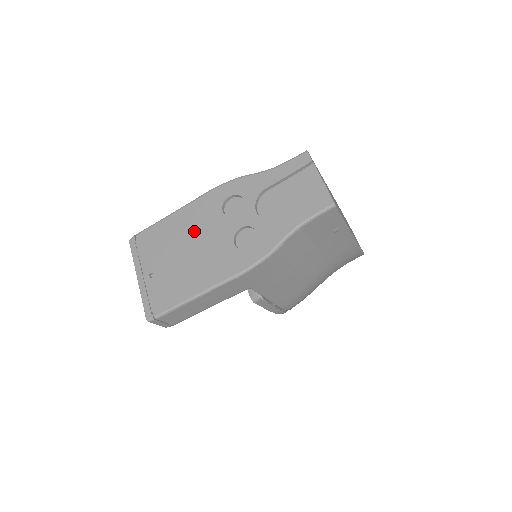
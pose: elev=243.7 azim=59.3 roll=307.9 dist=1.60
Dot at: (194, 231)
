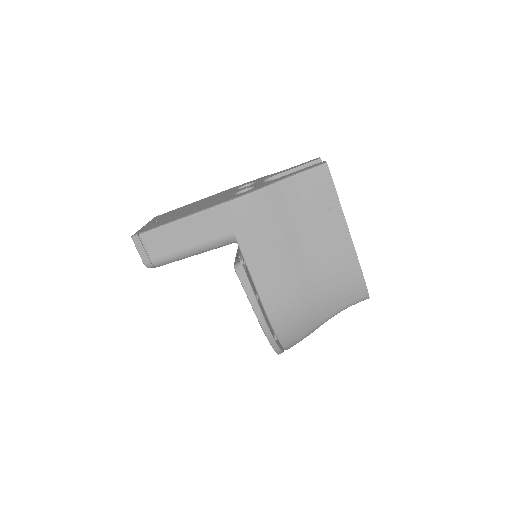
Dot at: (208, 200)
